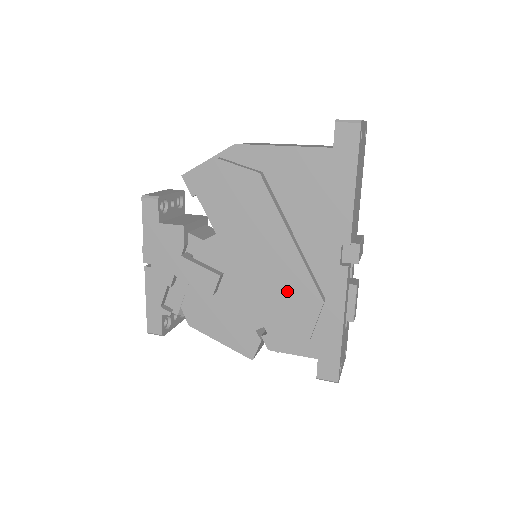
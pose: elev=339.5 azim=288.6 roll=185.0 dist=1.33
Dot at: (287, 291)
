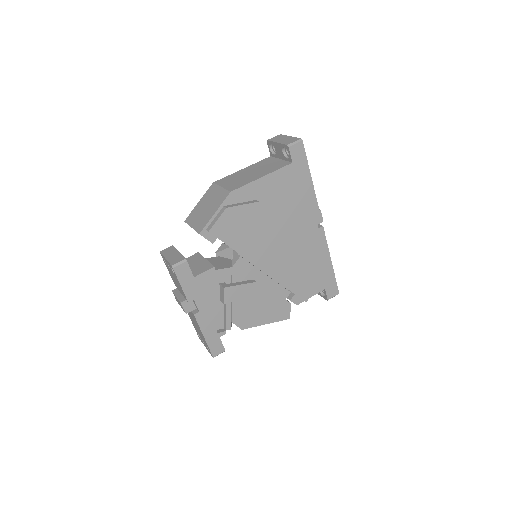
Dot at: (299, 262)
